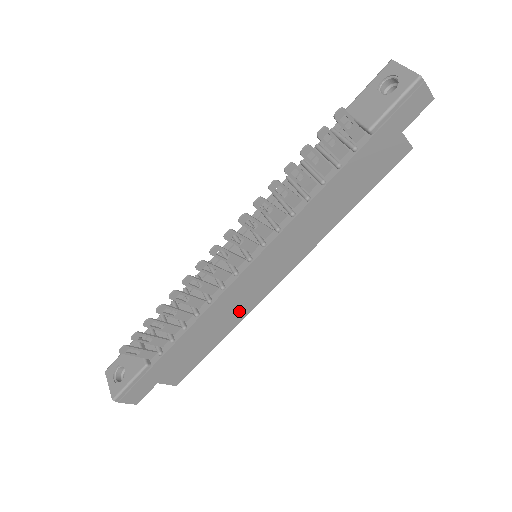
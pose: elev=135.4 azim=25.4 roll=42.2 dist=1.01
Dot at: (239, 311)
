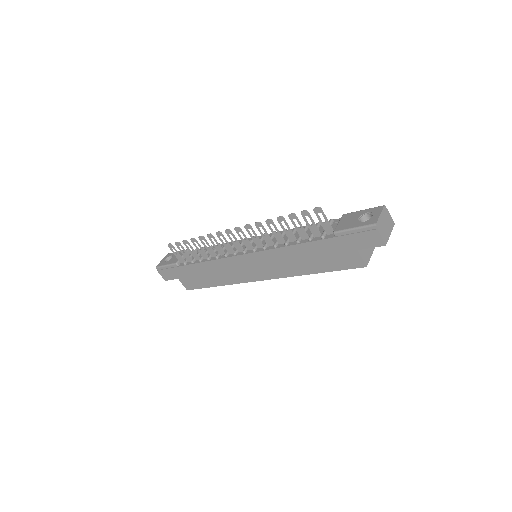
Dot at: (231, 277)
